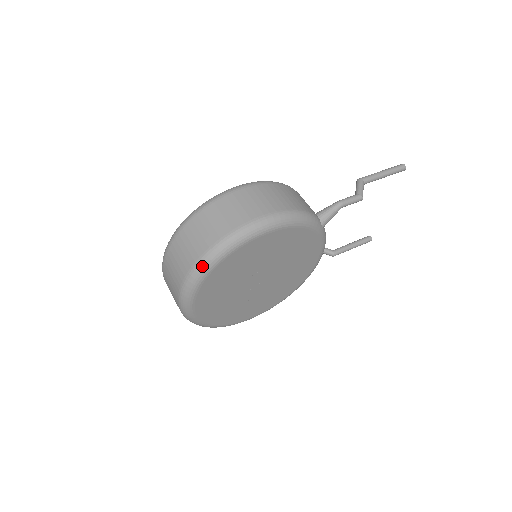
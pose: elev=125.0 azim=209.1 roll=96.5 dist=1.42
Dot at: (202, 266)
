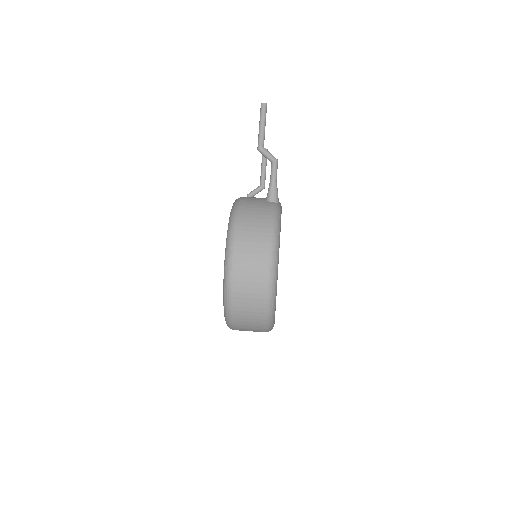
Dot at: (271, 310)
